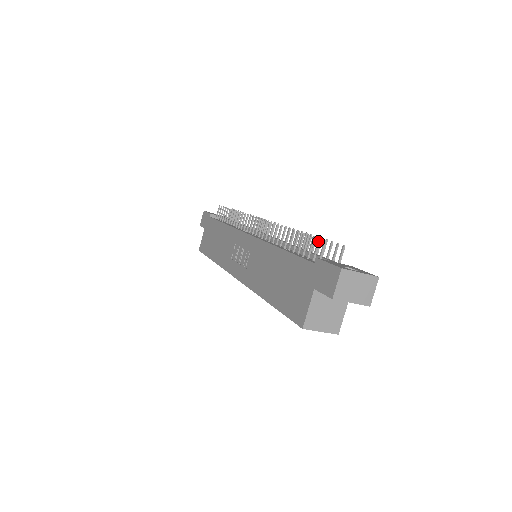
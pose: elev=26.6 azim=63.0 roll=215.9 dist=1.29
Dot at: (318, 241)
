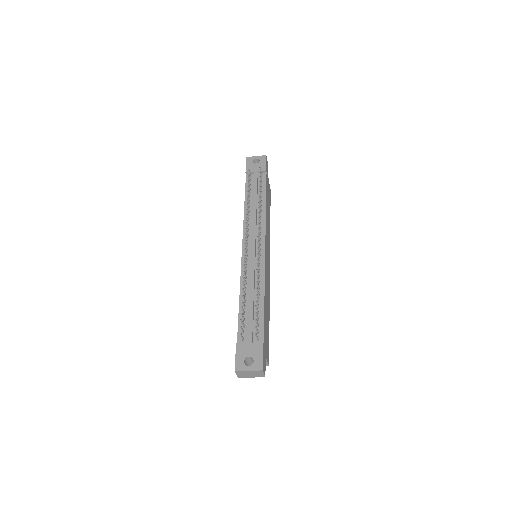
Dot at: (240, 327)
